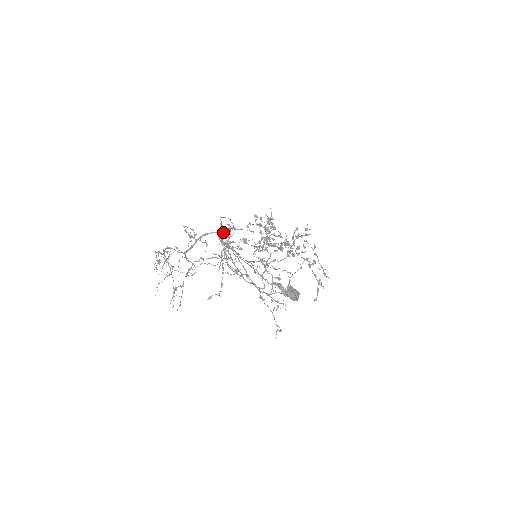
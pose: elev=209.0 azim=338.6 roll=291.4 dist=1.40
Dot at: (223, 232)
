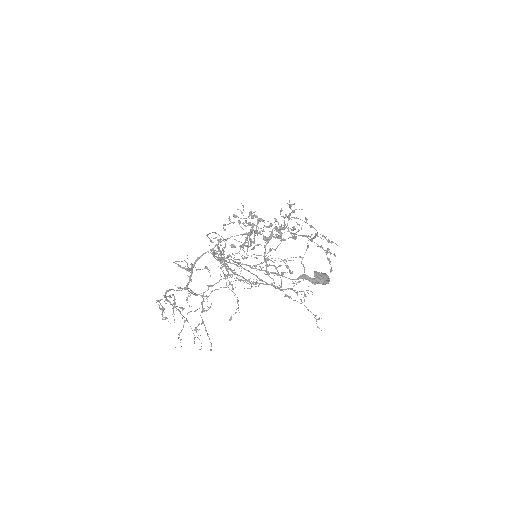
Dot at: (219, 249)
